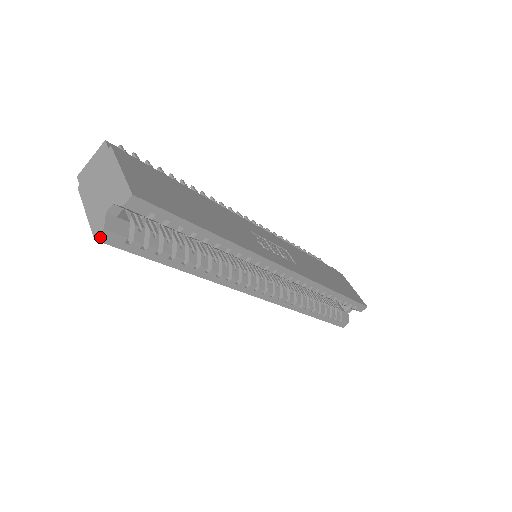
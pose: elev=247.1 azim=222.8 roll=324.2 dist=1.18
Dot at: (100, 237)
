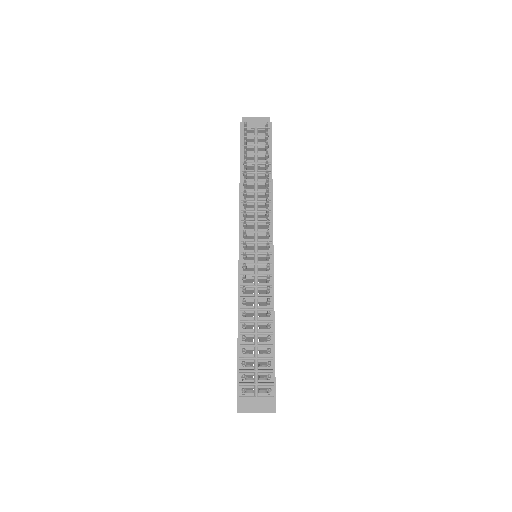
Dot at: occluded
